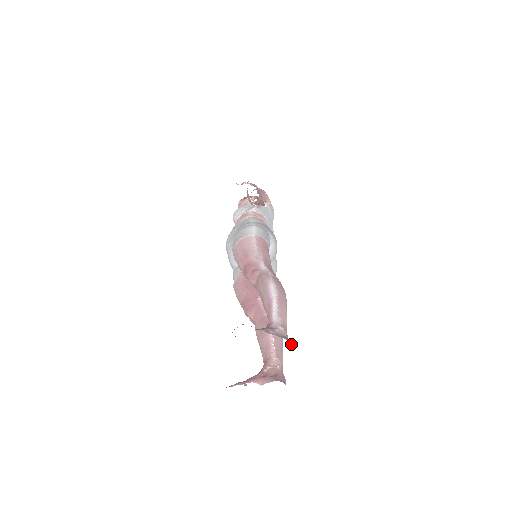
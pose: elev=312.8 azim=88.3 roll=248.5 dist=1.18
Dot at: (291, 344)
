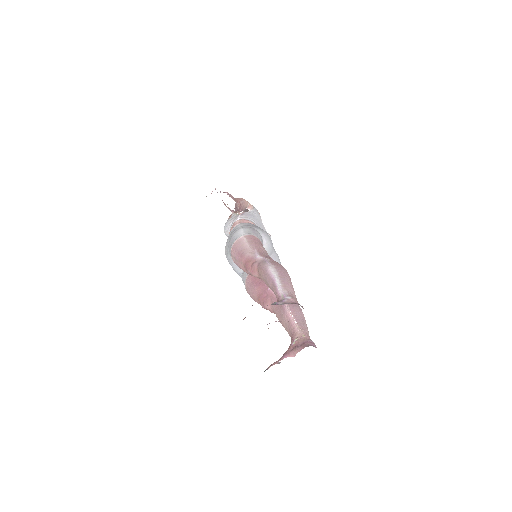
Dot at: (302, 307)
